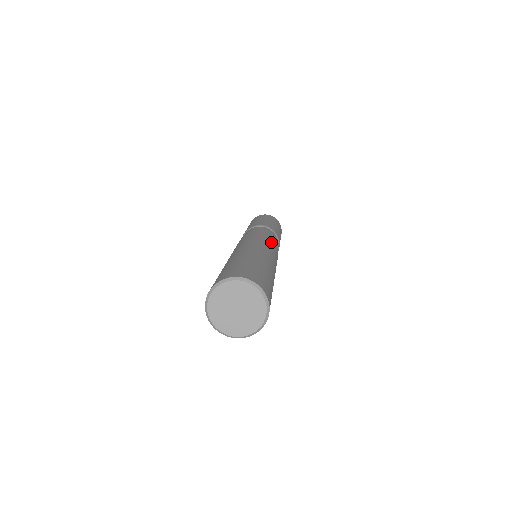
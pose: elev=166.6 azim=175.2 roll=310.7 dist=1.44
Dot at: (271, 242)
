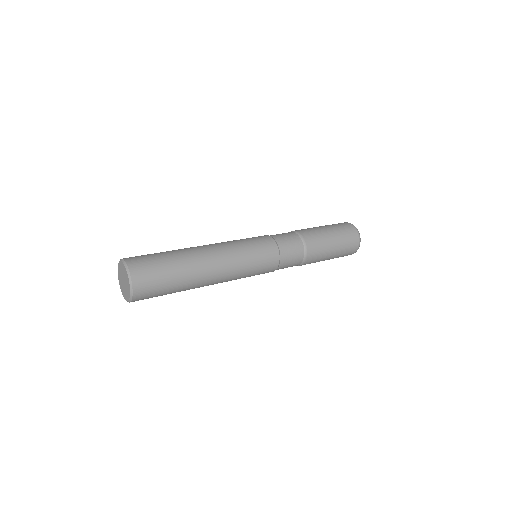
Dot at: (258, 244)
